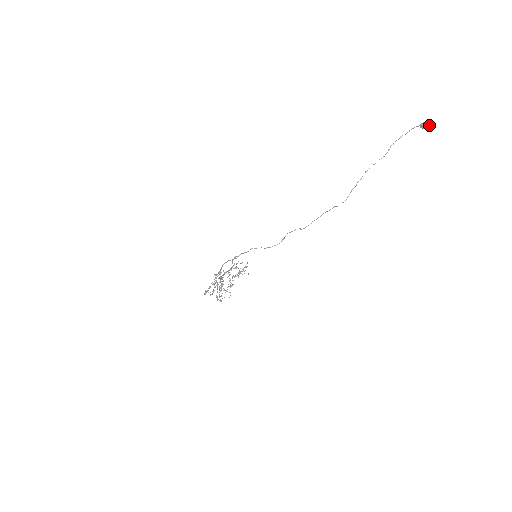
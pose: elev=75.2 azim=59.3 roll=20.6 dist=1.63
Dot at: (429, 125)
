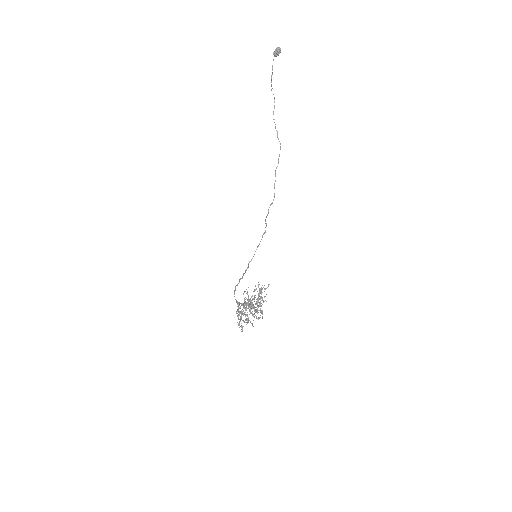
Dot at: (279, 47)
